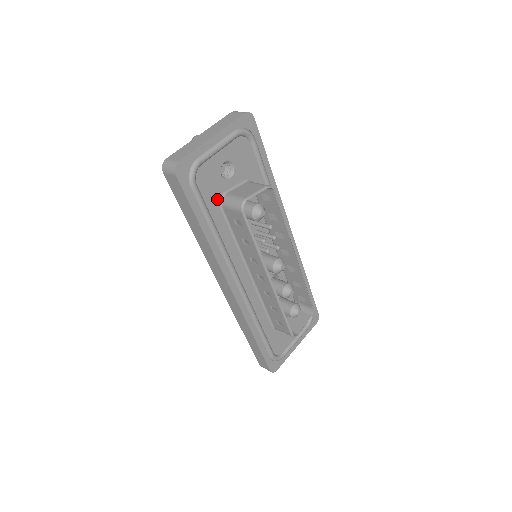
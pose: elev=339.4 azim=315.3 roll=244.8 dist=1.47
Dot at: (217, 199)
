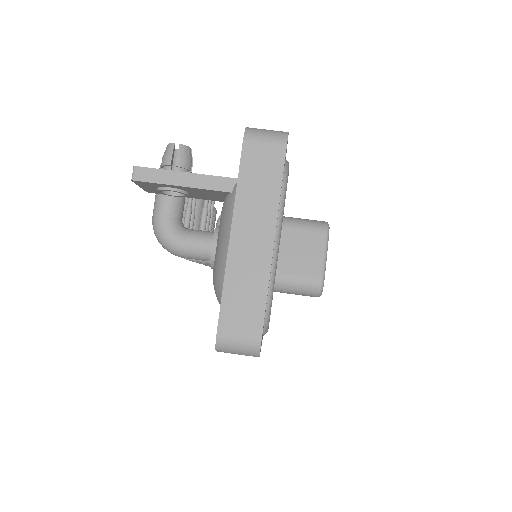
Dot at: occluded
